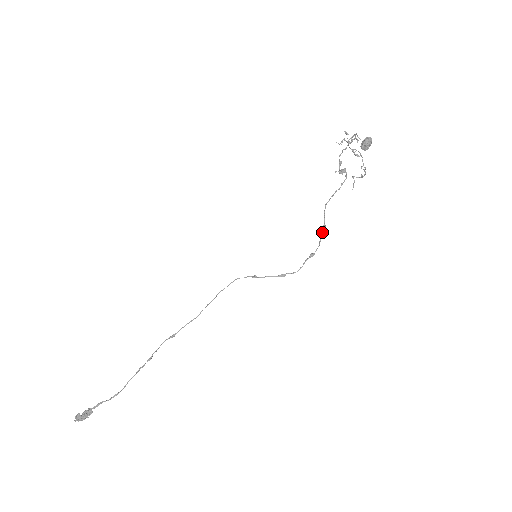
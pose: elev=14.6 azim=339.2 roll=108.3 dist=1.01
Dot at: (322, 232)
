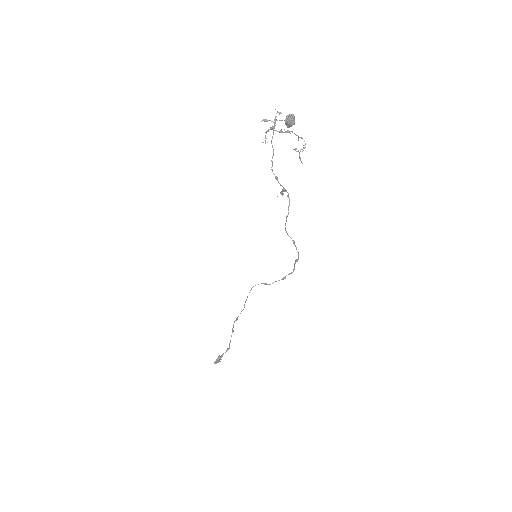
Dot at: (295, 246)
